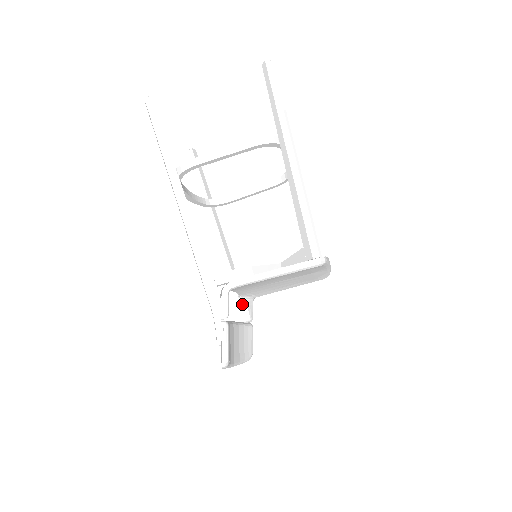
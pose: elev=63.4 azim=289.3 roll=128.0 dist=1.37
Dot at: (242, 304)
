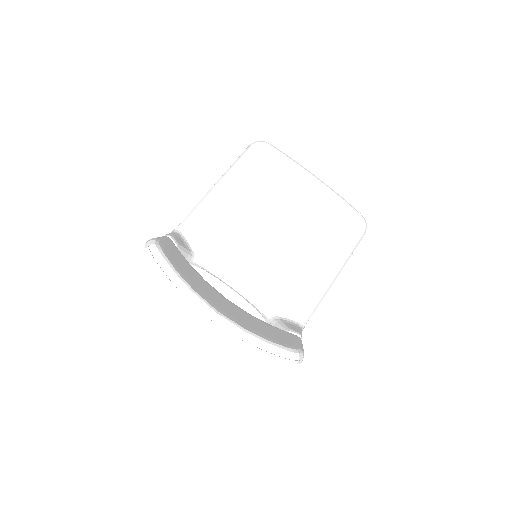
Dot at: (273, 324)
